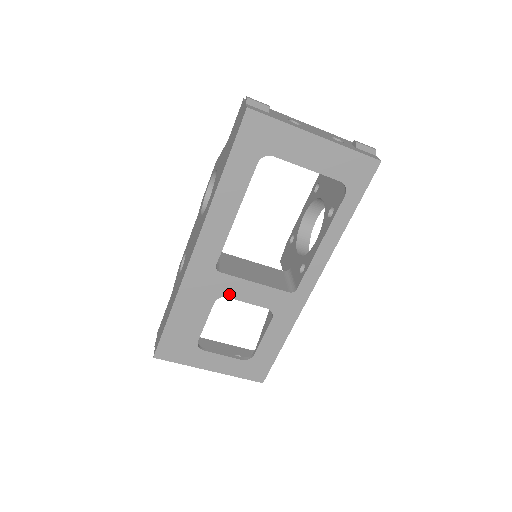
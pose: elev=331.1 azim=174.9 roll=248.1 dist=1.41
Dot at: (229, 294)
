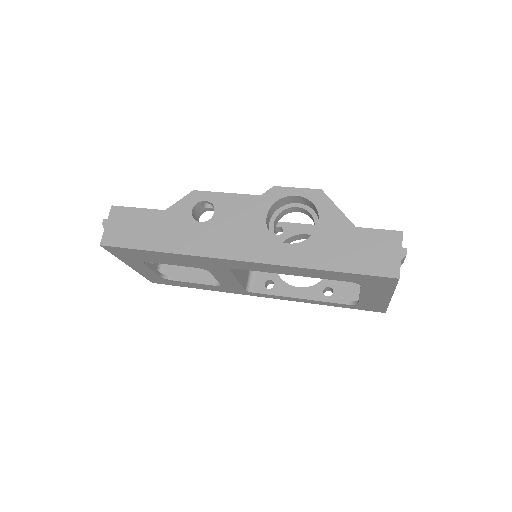
Dot at: (214, 272)
